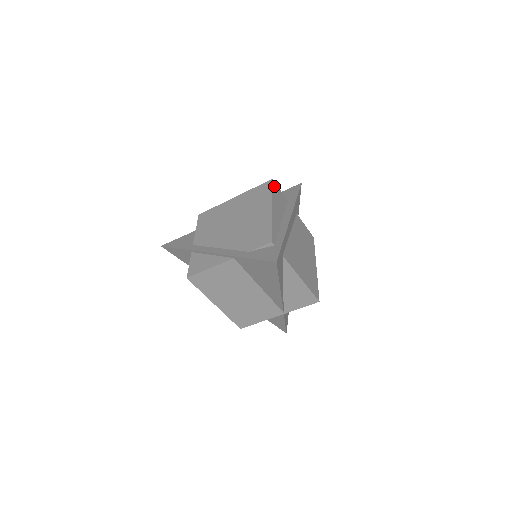
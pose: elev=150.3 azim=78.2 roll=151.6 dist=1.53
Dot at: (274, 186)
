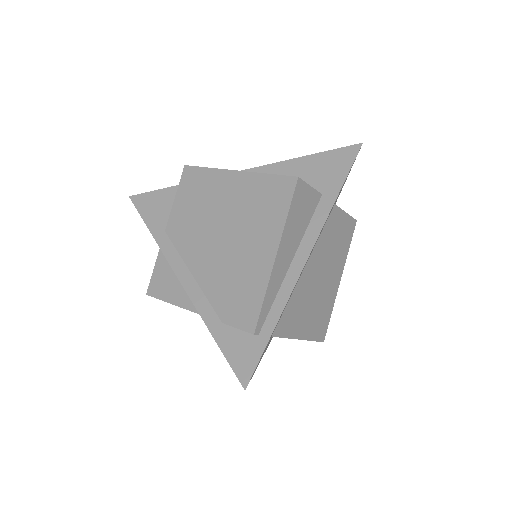
Dot at: (297, 192)
